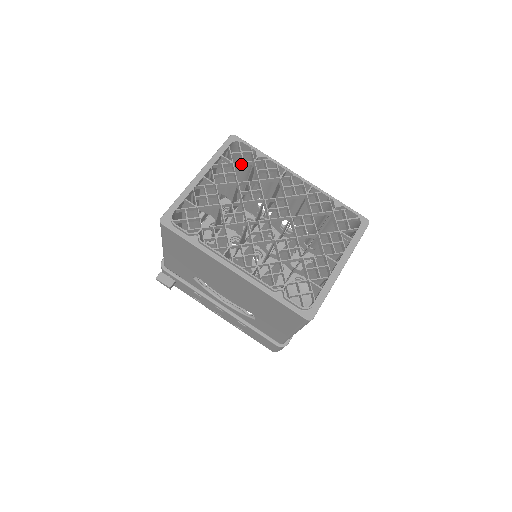
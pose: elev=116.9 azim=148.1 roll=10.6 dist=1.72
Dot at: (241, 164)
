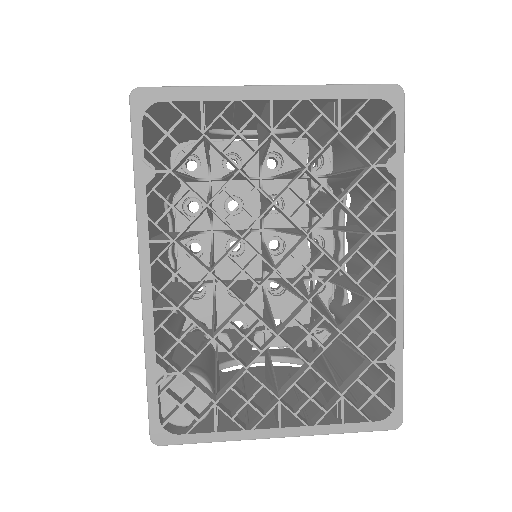
Dot at: (350, 146)
